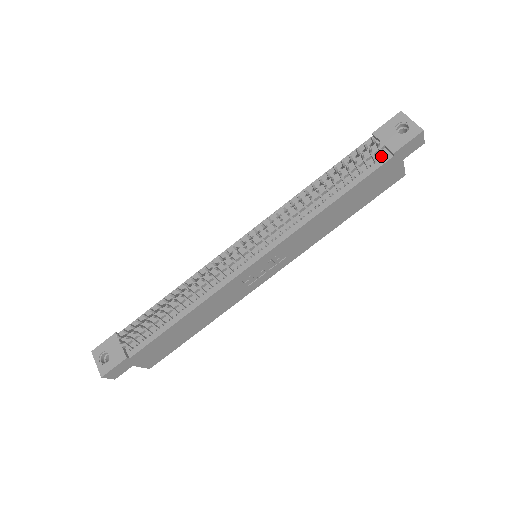
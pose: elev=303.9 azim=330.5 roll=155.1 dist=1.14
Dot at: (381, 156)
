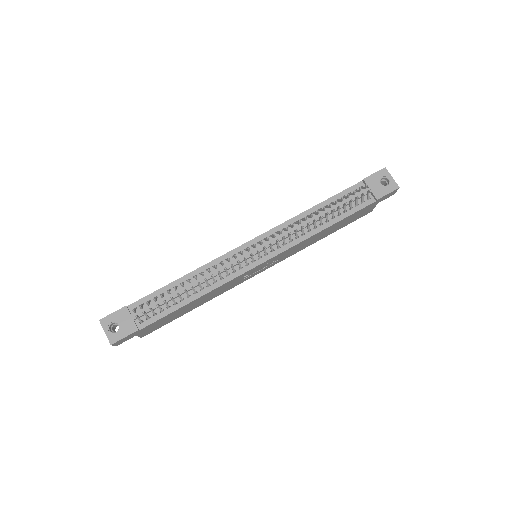
Dot at: (367, 199)
